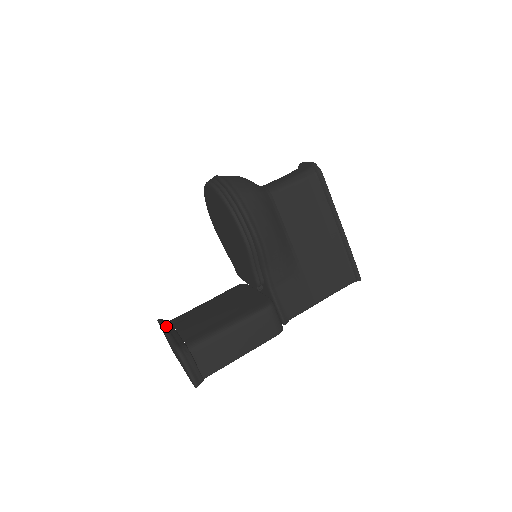
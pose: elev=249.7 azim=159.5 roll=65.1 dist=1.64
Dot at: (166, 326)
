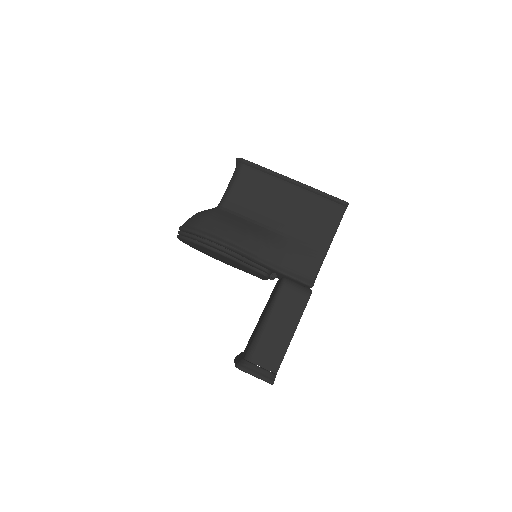
Dot at: occluded
